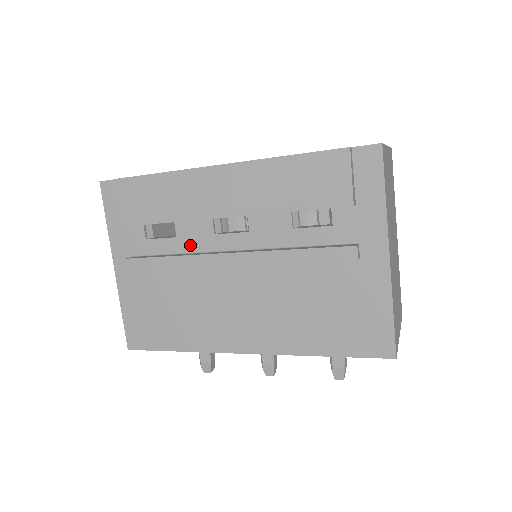
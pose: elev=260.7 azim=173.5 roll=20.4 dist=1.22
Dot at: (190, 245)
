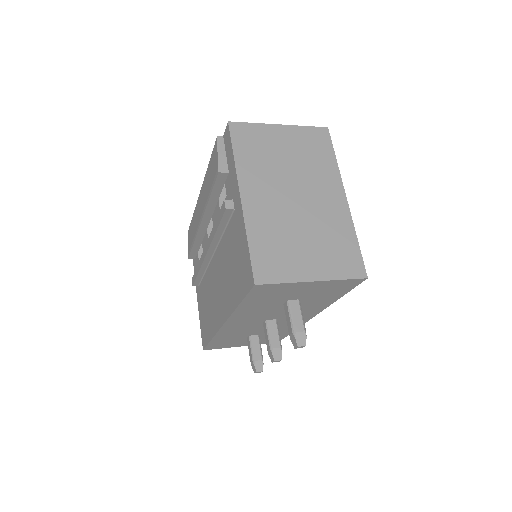
Dot at: occluded
